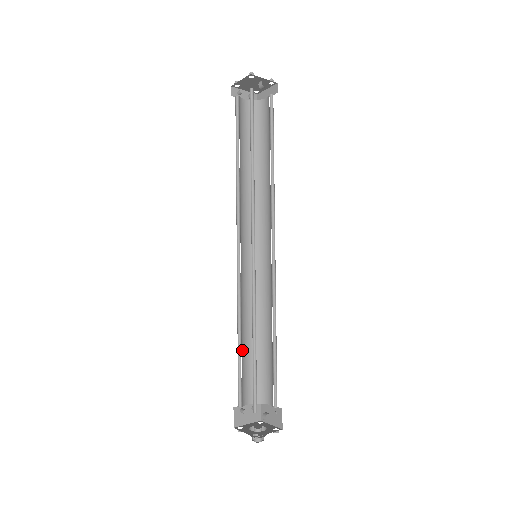
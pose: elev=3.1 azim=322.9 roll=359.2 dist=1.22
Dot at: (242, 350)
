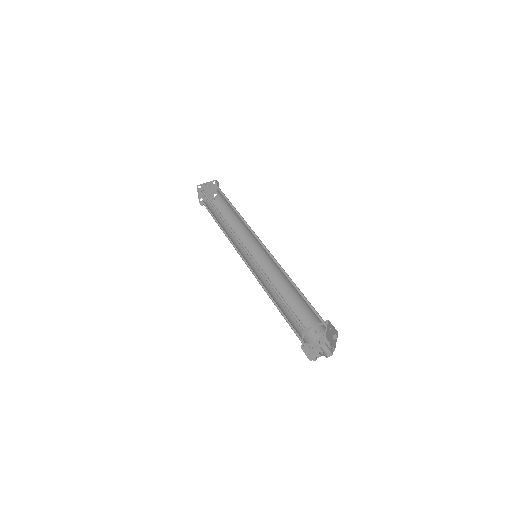
Dot at: (284, 311)
